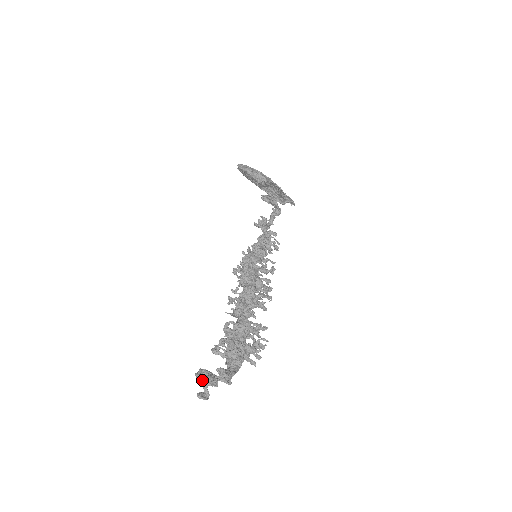
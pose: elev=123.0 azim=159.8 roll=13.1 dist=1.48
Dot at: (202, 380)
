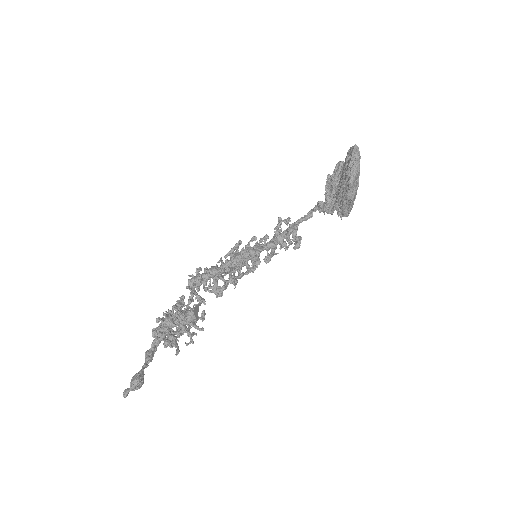
Dot at: (134, 389)
